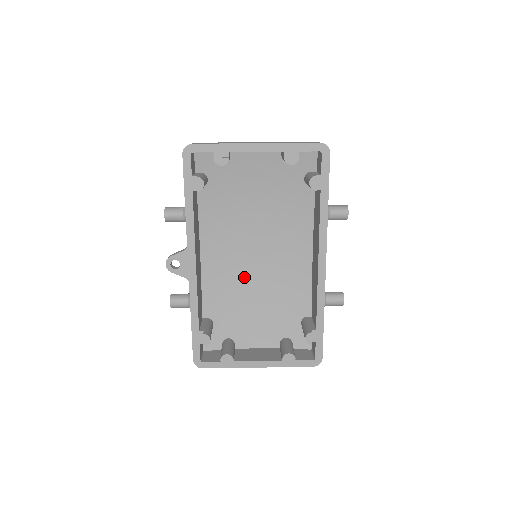
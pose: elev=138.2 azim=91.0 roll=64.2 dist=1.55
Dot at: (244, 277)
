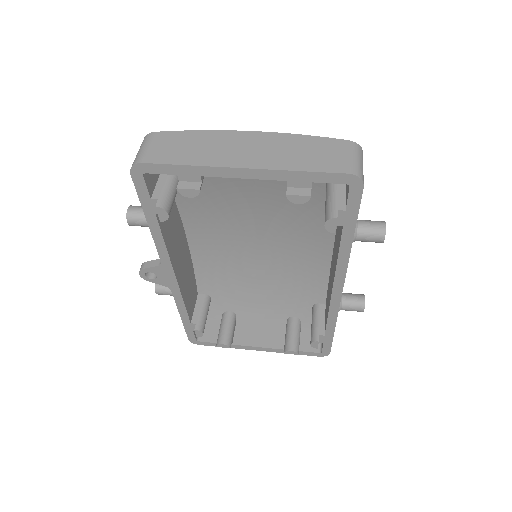
Dot at: (245, 261)
